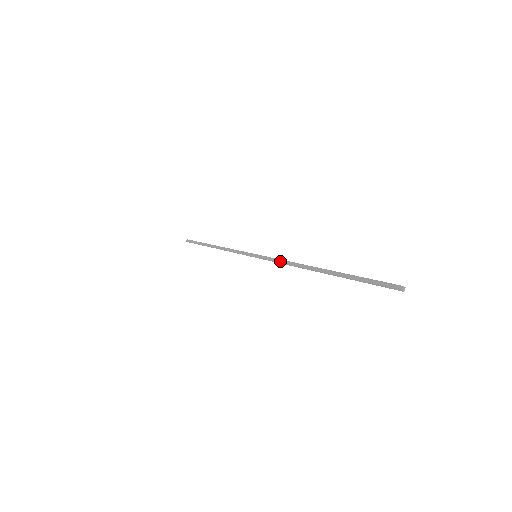
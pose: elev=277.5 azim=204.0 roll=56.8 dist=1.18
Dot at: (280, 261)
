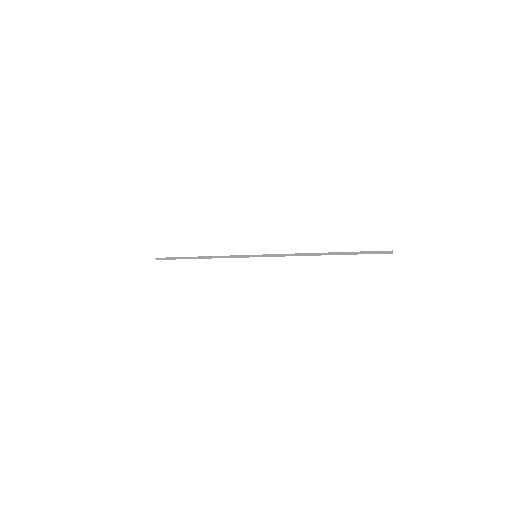
Dot at: occluded
